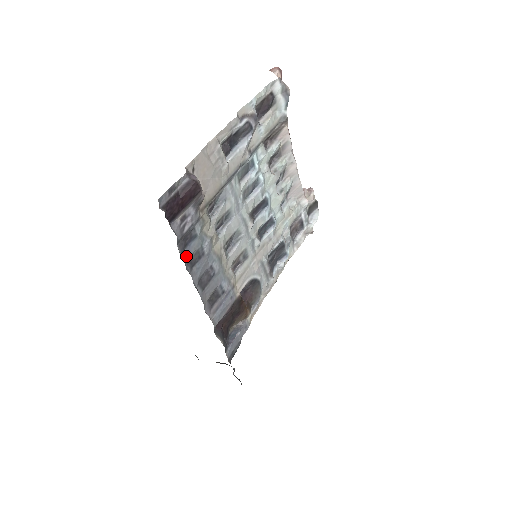
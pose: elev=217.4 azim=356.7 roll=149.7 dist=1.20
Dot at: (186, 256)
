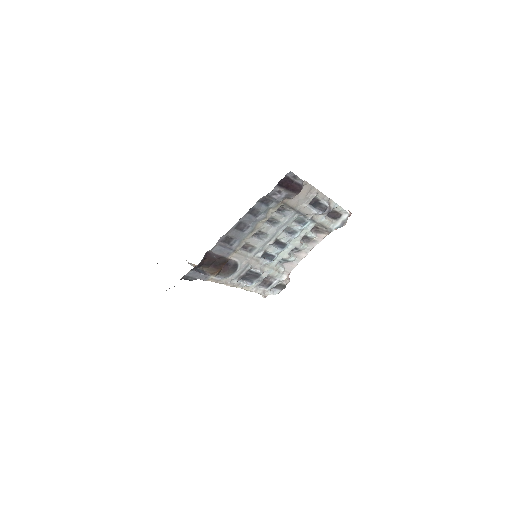
Dot at: (257, 205)
